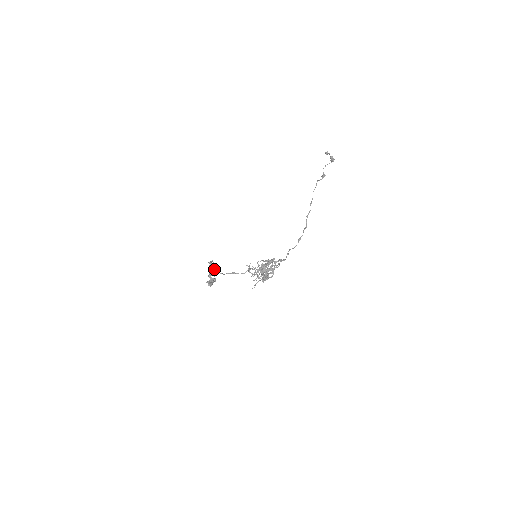
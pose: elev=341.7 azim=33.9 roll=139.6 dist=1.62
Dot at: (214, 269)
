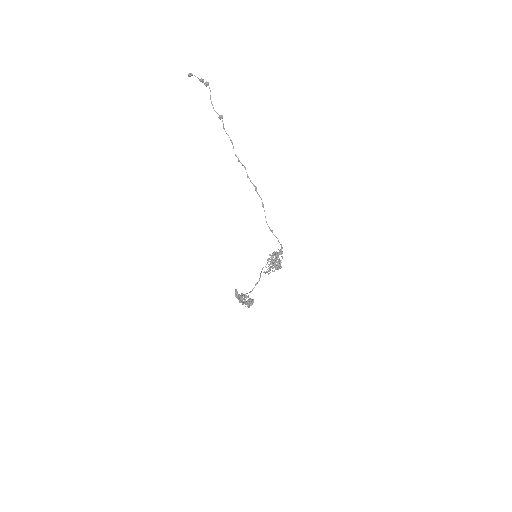
Dot at: (252, 303)
